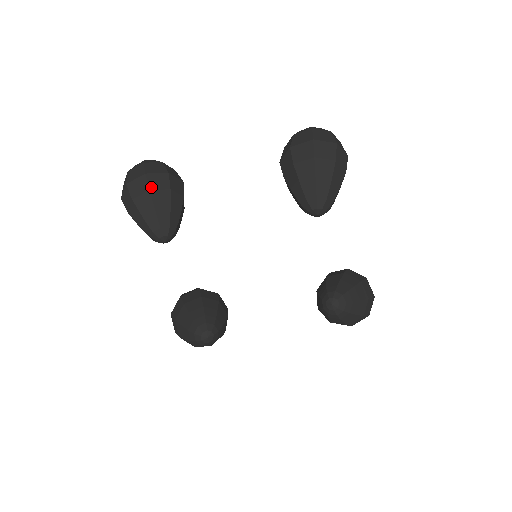
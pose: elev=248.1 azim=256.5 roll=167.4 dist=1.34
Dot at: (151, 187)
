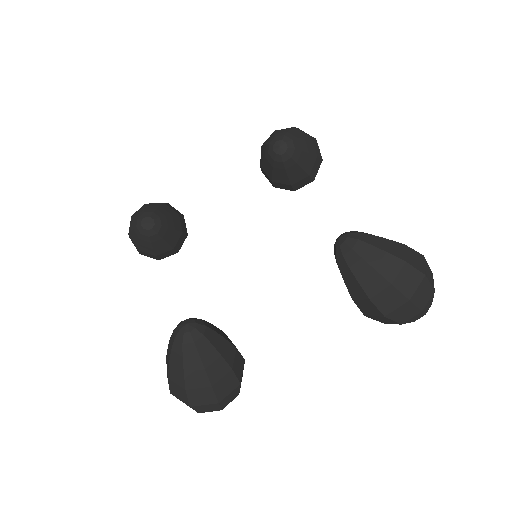
Dot at: occluded
